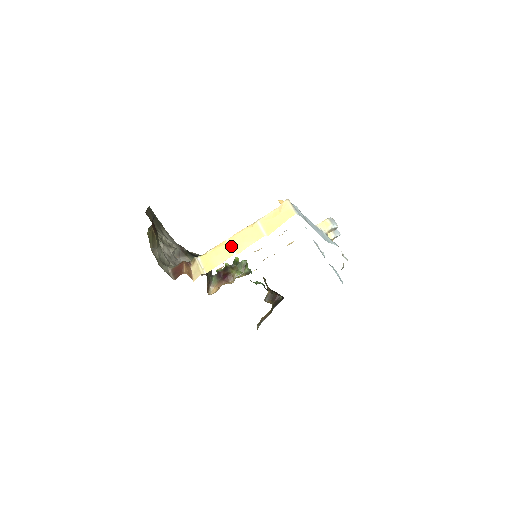
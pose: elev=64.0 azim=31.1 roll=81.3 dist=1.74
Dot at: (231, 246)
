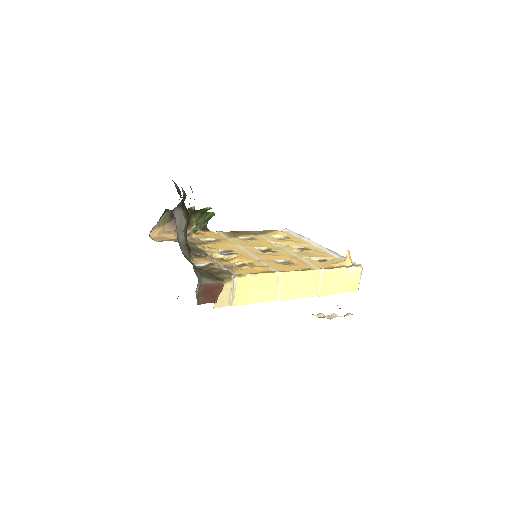
Dot at: (280, 286)
